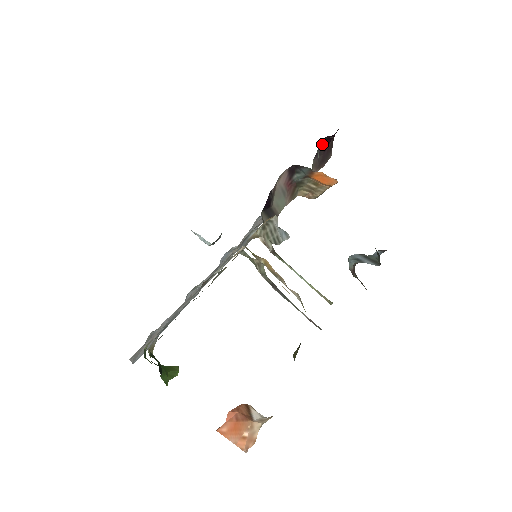
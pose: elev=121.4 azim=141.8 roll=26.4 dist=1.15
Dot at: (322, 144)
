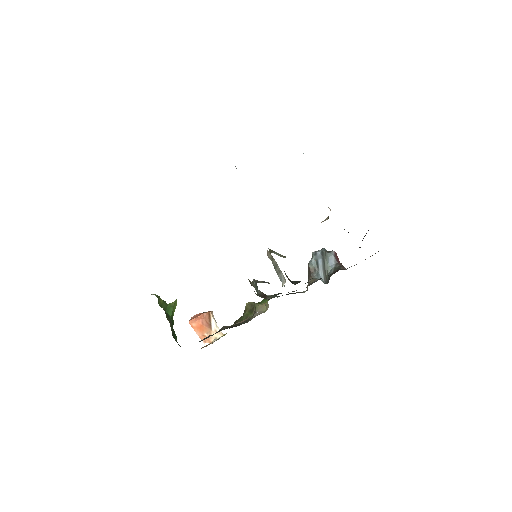
Dot at: occluded
